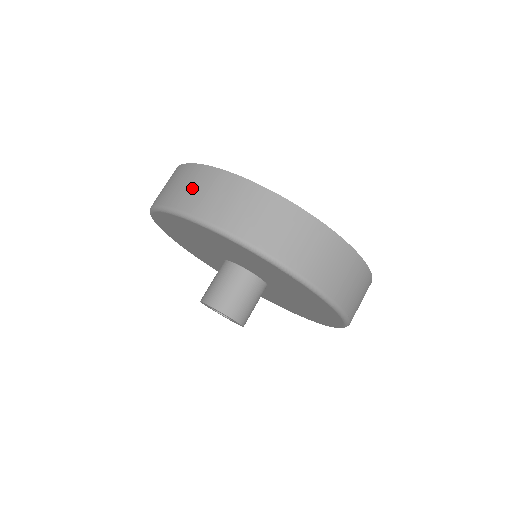
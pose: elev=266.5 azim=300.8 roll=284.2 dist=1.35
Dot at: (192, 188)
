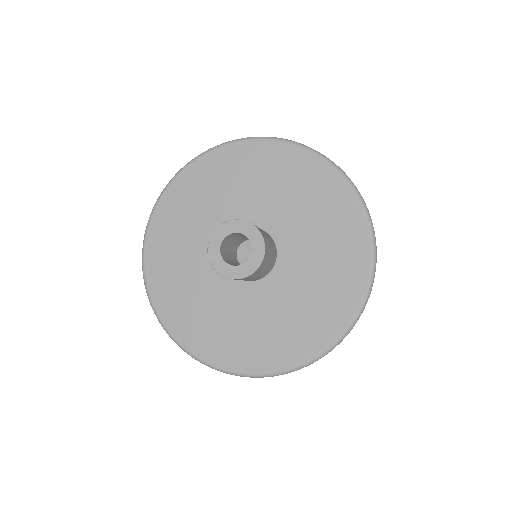
Dot at: occluded
